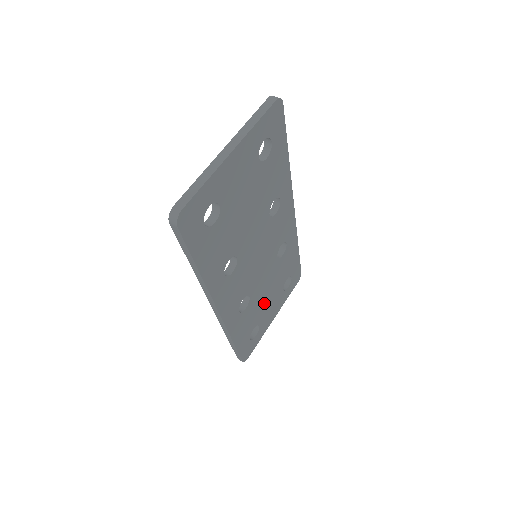
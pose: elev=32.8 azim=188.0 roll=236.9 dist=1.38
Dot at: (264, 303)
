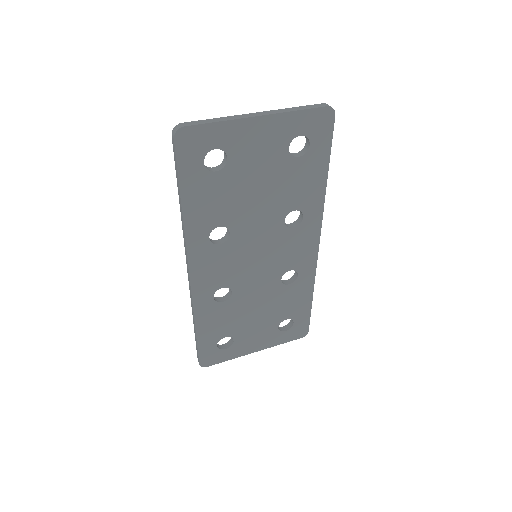
Dot at: (248, 319)
